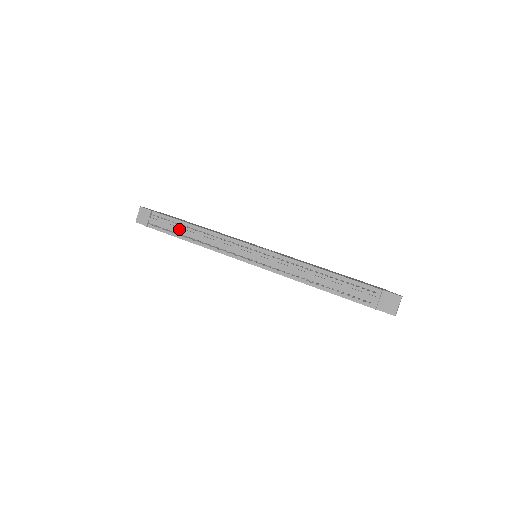
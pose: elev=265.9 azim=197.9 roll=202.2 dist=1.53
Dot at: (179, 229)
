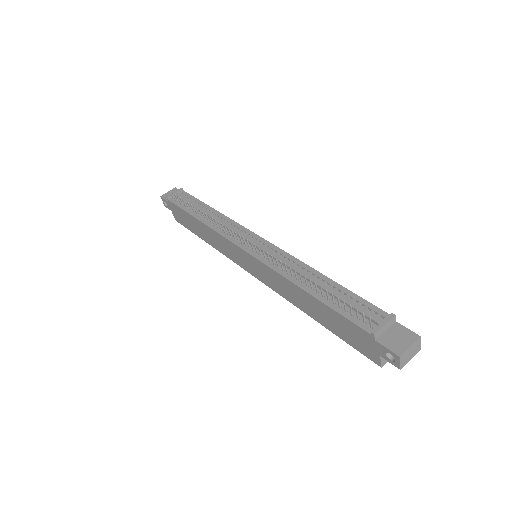
Dot at: (196, 206)
